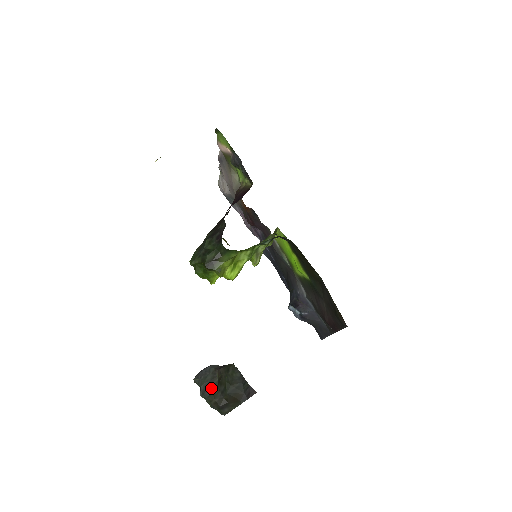
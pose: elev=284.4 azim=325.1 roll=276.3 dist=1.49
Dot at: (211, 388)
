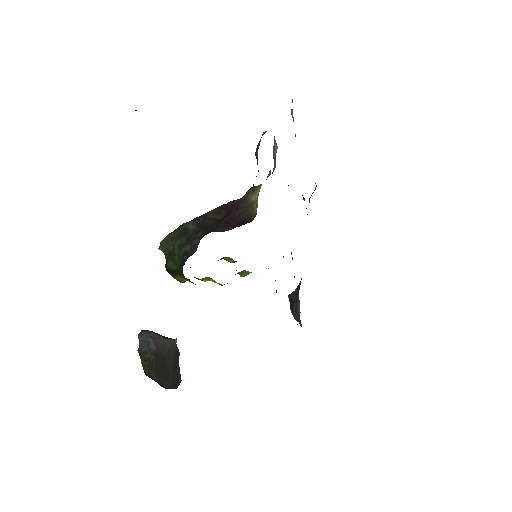
Dot at: (144, 357)
